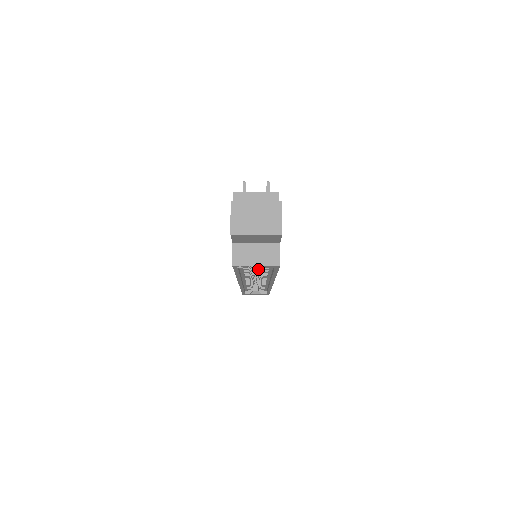
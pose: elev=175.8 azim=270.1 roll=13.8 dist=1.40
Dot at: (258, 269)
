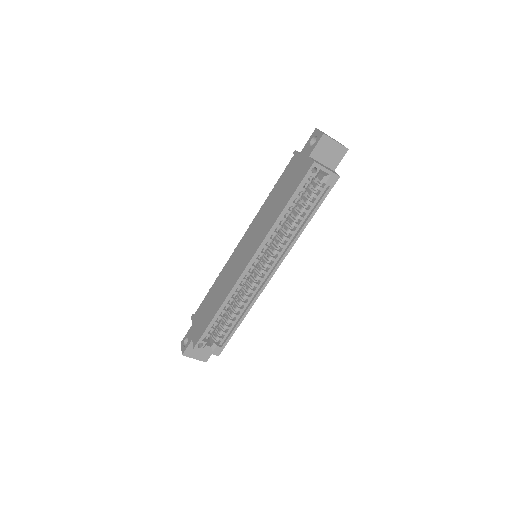
Dot at: (275, 243)
